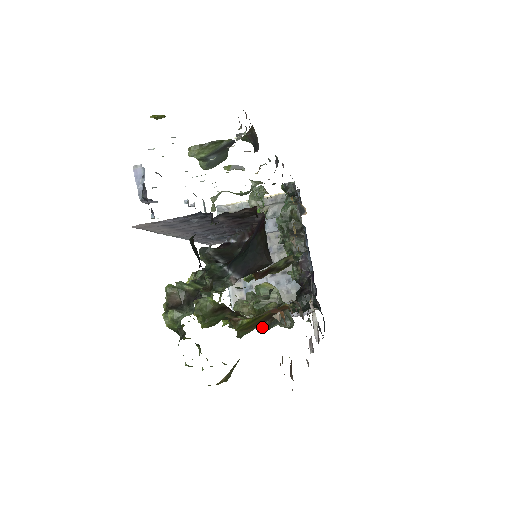
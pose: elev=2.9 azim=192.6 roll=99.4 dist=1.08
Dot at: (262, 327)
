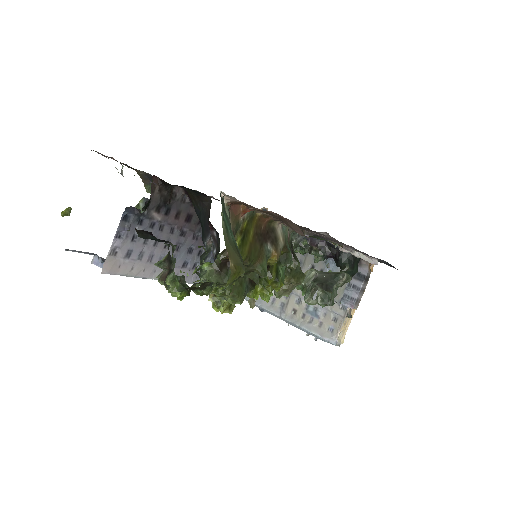
Dot at: (276, 257)
